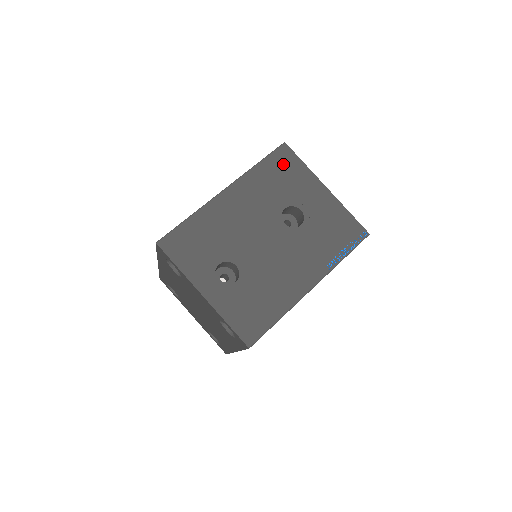
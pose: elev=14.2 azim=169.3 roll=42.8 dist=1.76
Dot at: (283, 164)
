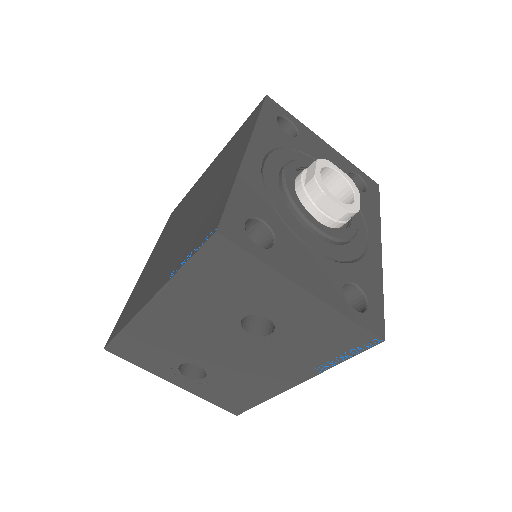
Dot at: (224, 265)
